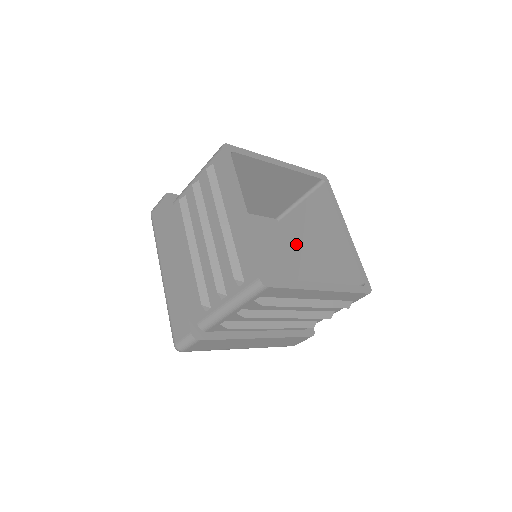
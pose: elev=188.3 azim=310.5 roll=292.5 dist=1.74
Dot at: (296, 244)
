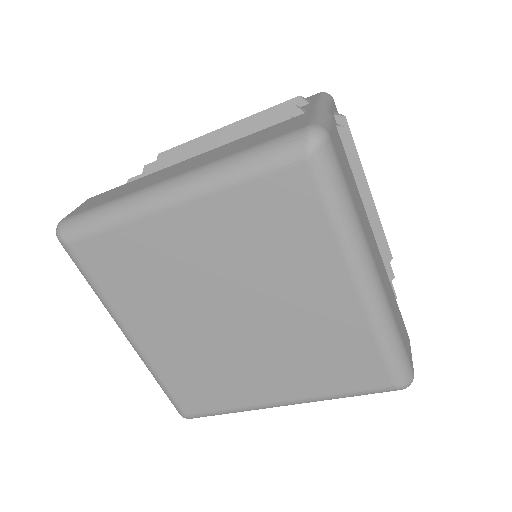
Dot at: occluded
